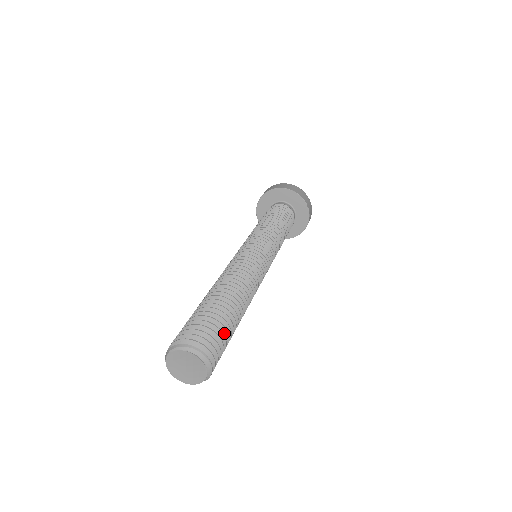
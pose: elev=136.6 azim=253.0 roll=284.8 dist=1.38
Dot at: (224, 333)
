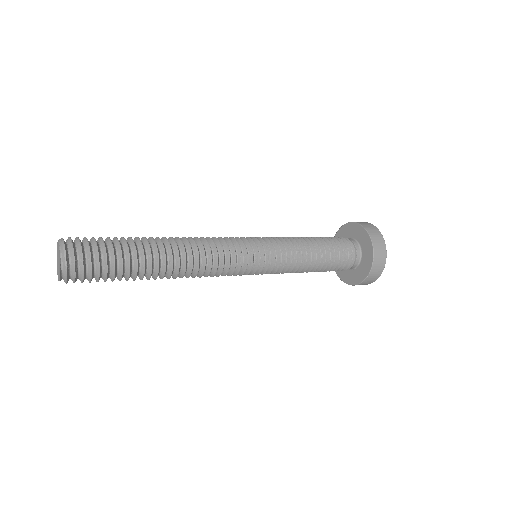
Dot at: (112, 263)
